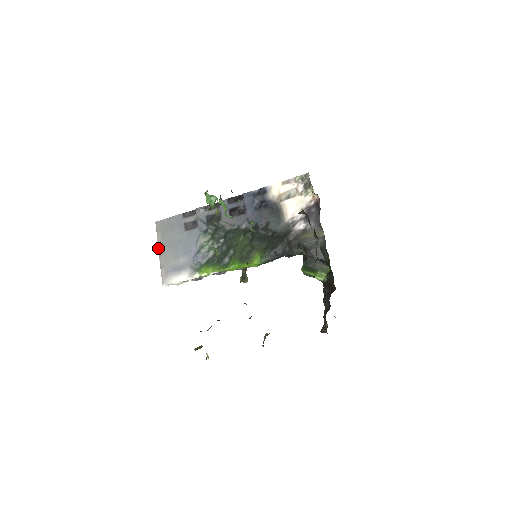
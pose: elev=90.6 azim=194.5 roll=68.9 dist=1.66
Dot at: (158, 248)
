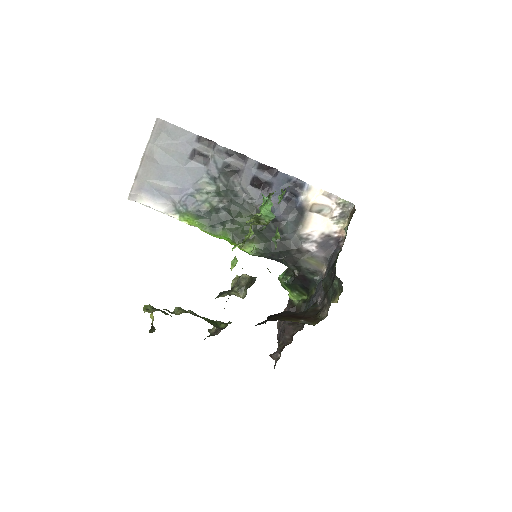
Dot at: (144, 153)
